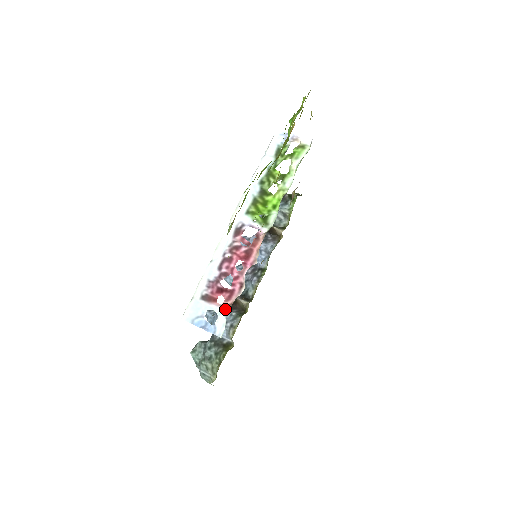
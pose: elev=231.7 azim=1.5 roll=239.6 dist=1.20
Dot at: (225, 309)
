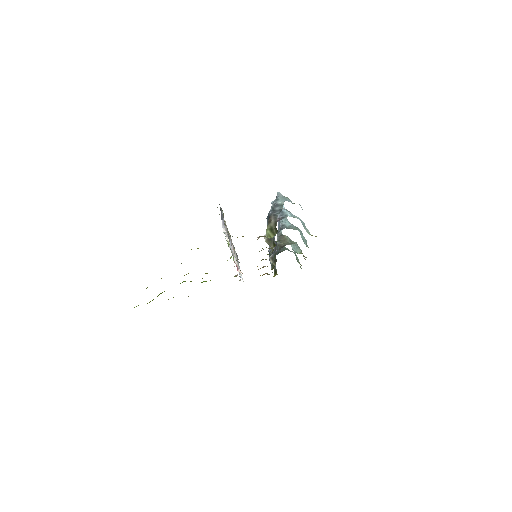
Dot at: occluded
